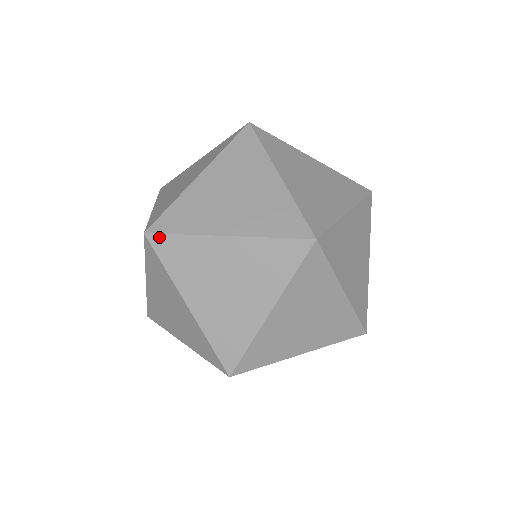
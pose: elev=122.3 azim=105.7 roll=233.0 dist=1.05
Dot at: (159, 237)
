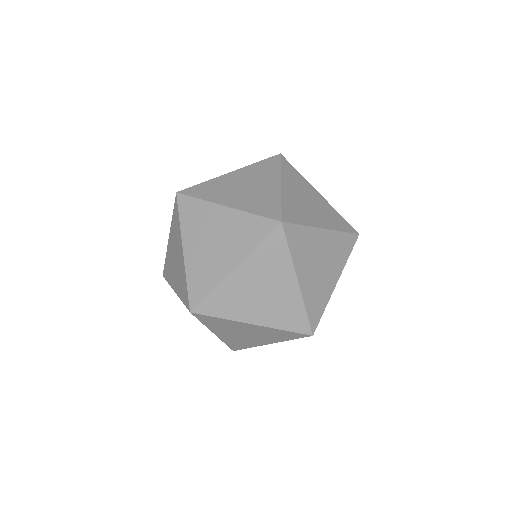
Dot at: (184, 197)
